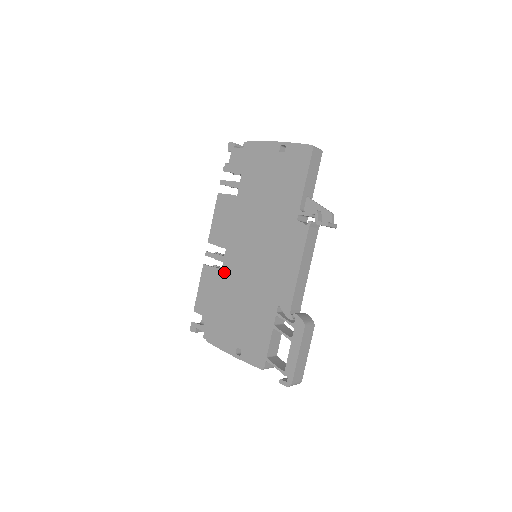
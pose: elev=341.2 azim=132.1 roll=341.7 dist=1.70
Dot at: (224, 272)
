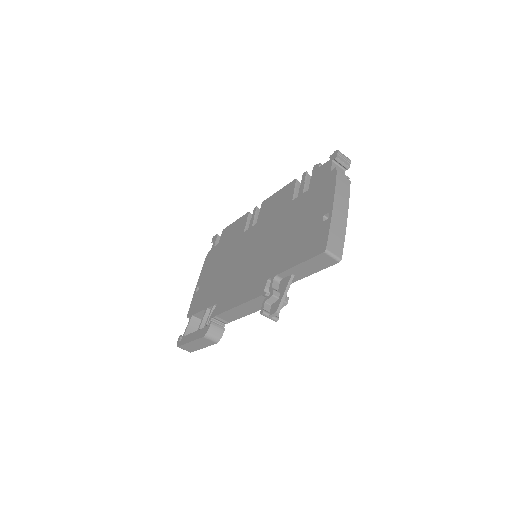
Dot at: (242, 236)
